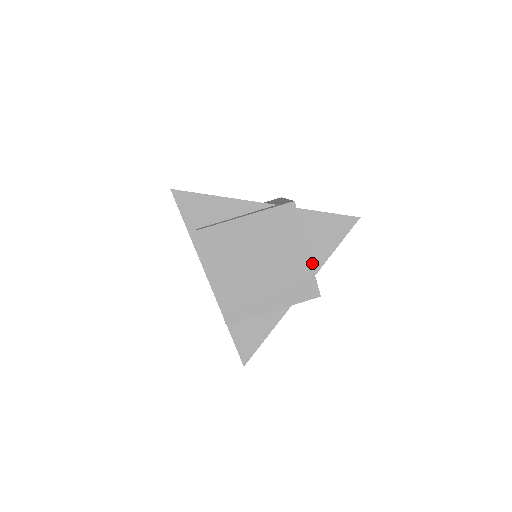
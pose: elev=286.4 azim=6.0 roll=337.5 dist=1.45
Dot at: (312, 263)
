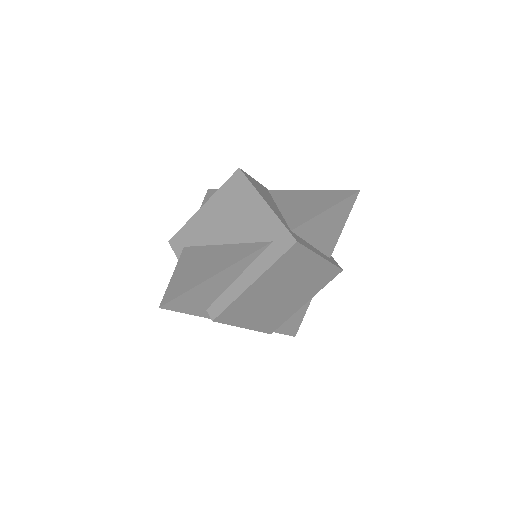
Dot at: (325, 252)
